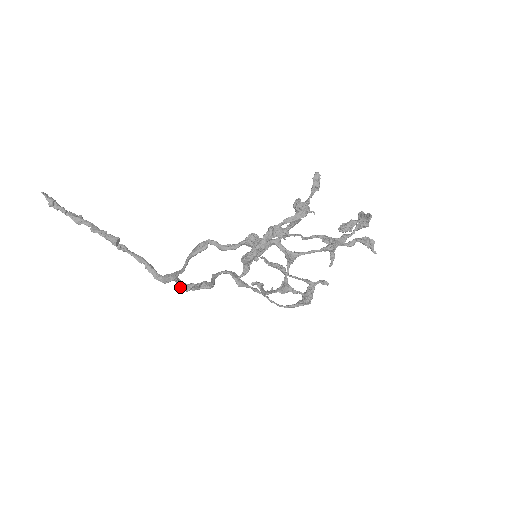
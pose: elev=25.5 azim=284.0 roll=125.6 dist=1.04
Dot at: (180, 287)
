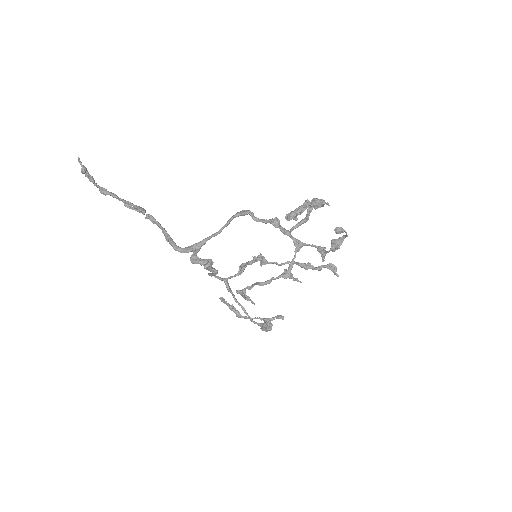
Dot at: (196, 261)
